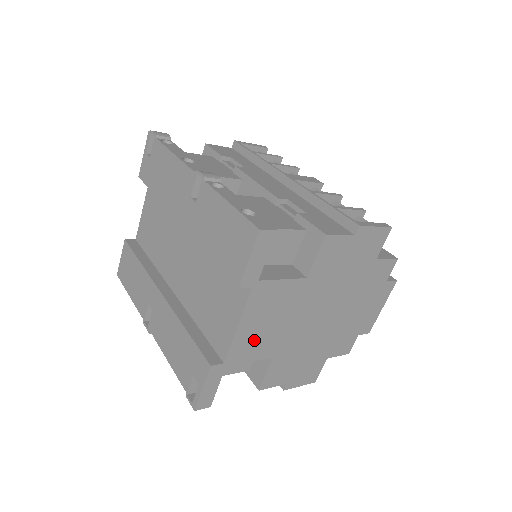
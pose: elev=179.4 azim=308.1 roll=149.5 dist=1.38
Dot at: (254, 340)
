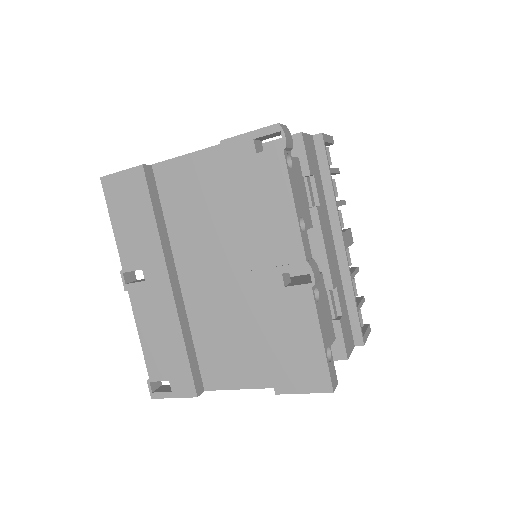
Dot at: occluded
